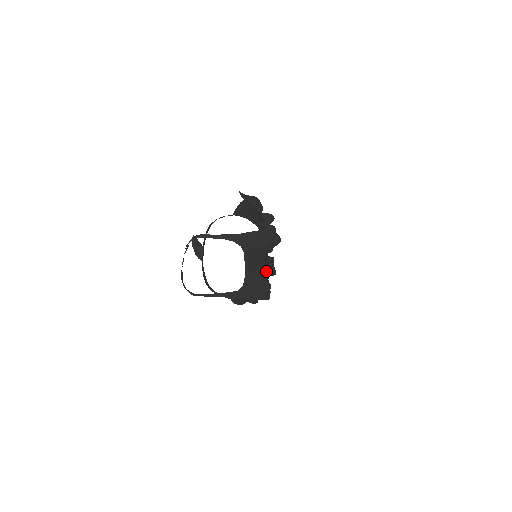
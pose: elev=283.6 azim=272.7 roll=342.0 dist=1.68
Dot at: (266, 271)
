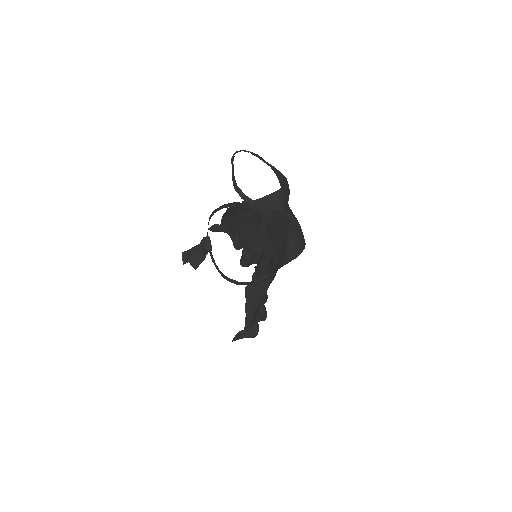
Dot at: (272, 265)
